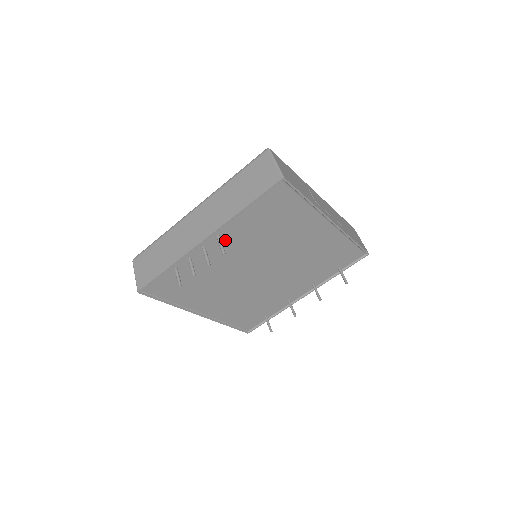
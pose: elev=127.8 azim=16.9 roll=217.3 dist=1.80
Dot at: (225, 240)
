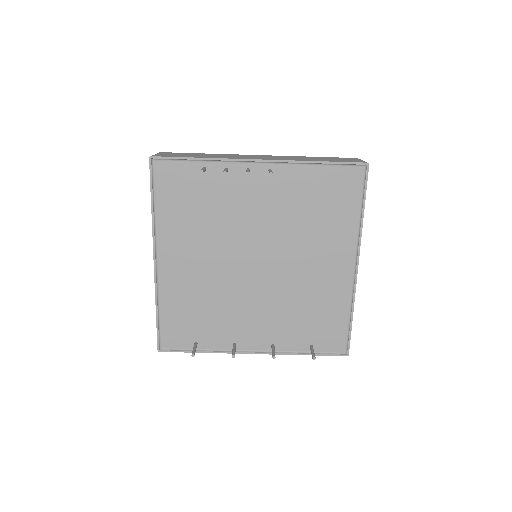
Dot at: (270, 183)
